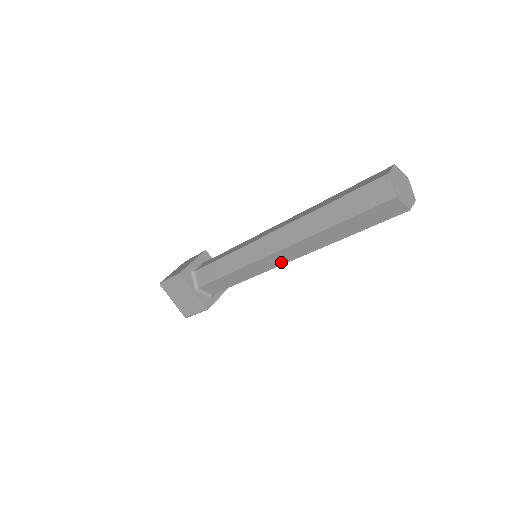
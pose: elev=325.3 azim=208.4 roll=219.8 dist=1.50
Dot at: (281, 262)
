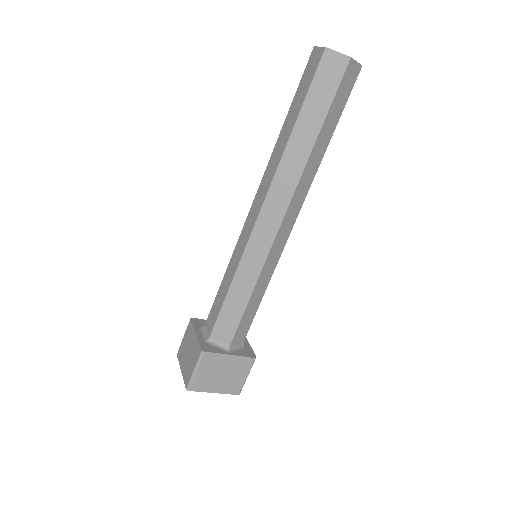
Dot at: (289, 230)
